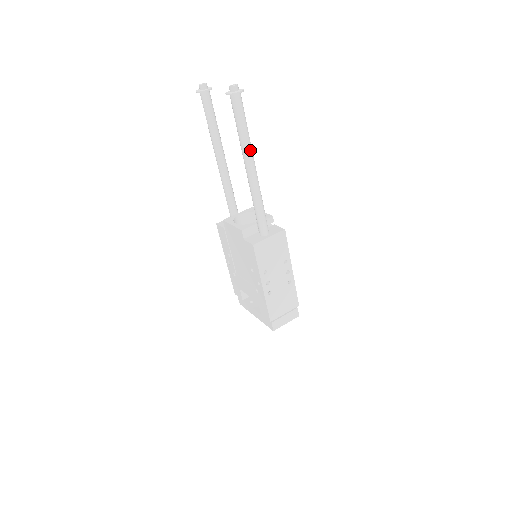
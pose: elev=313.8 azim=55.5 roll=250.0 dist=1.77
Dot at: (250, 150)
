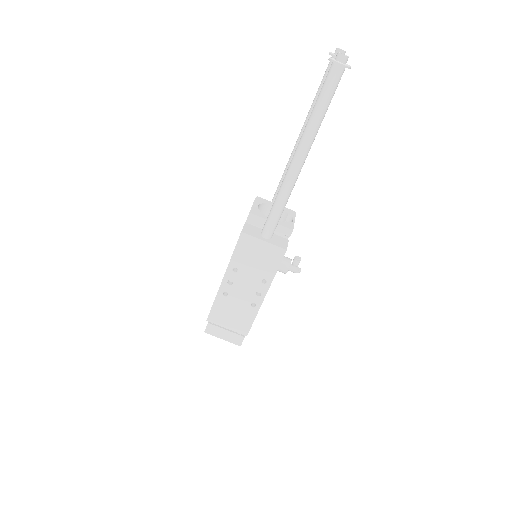
Dot at: (310, 137)
